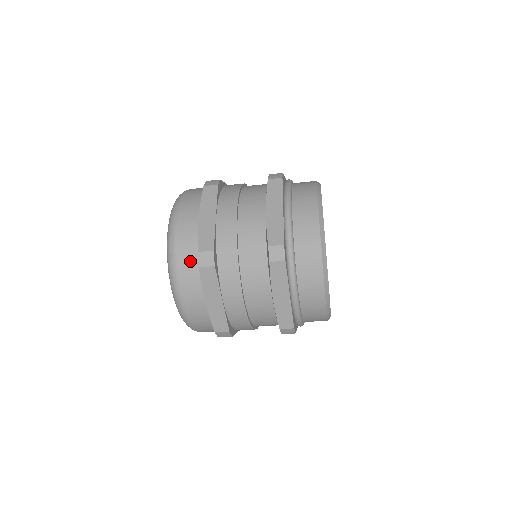
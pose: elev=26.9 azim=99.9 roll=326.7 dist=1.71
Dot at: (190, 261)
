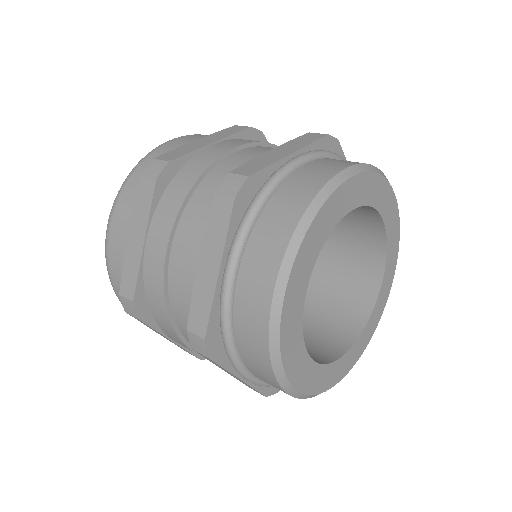
Dot at: occluded
